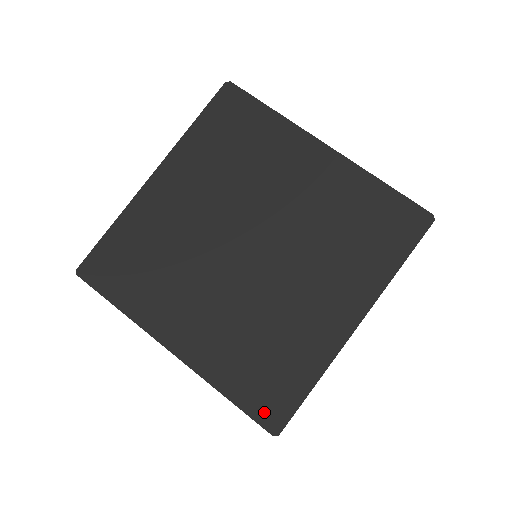
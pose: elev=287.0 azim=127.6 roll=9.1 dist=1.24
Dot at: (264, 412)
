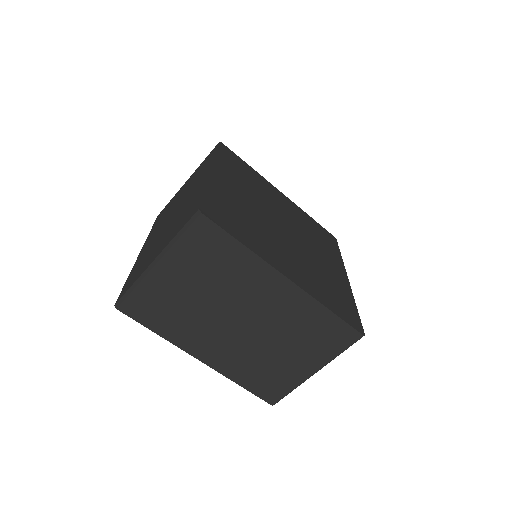
Dot at: (210, 208)
